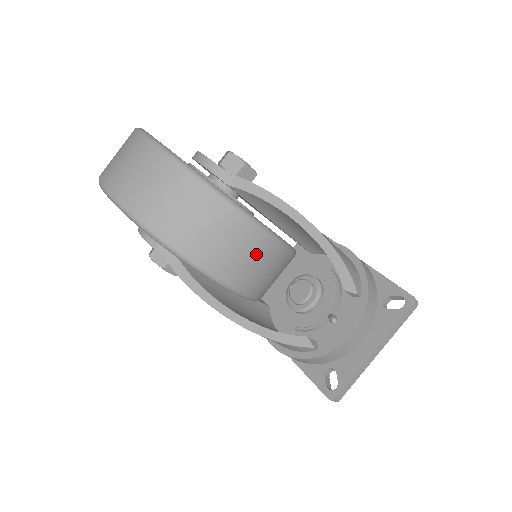
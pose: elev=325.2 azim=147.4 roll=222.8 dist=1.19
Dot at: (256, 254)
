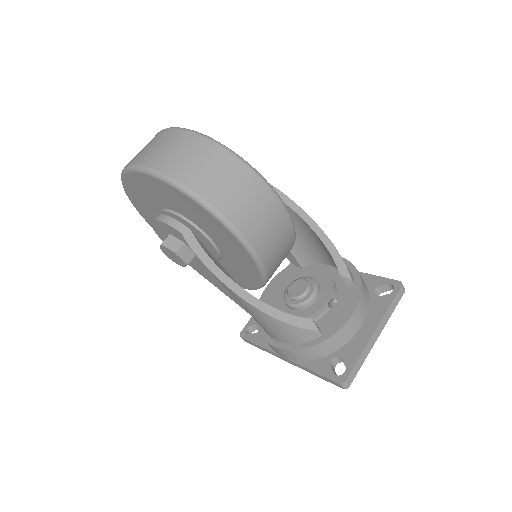
Dot at: (269, 214)
